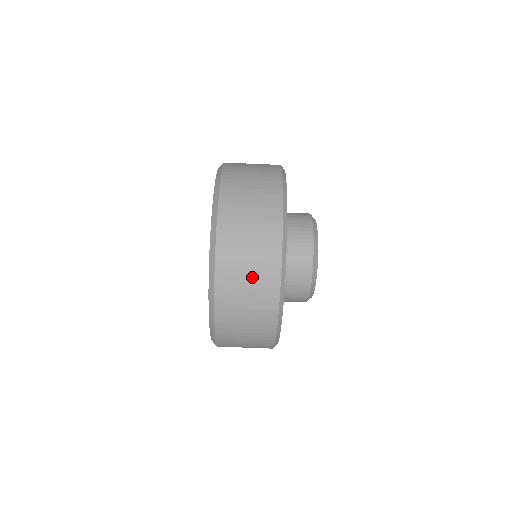
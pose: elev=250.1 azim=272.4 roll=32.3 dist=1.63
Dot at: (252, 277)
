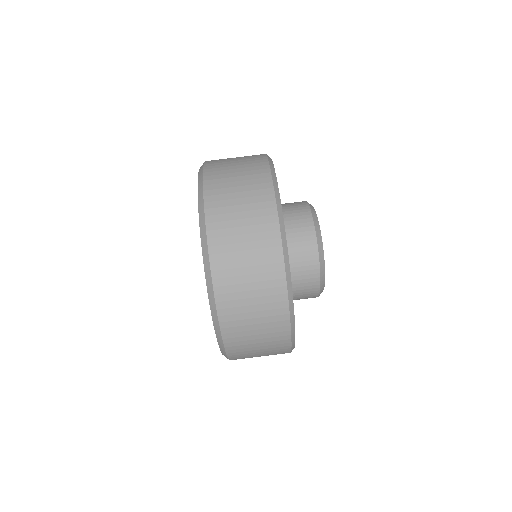
Dot at: (240, 166)
